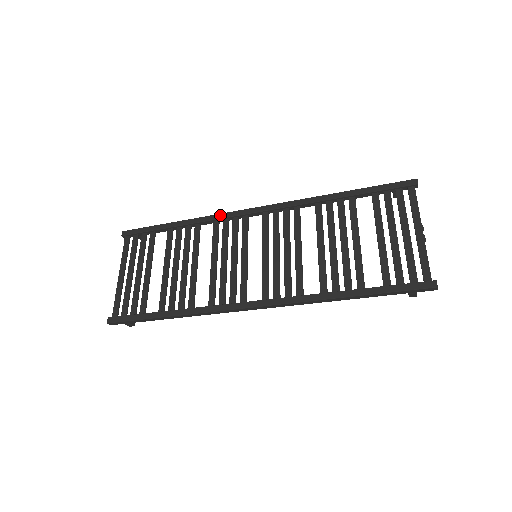
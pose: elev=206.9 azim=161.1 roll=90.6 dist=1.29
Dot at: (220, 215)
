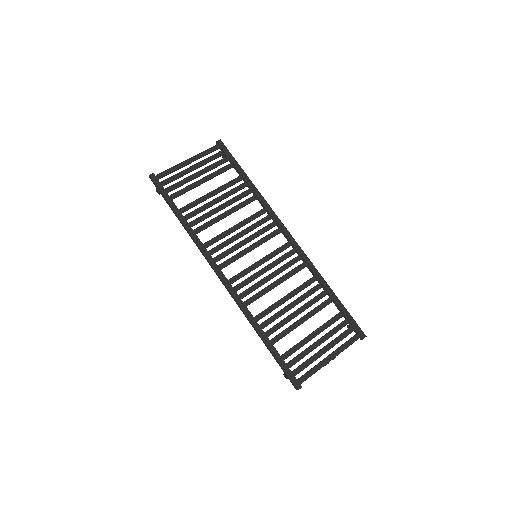
Dot at: (272, 210)
